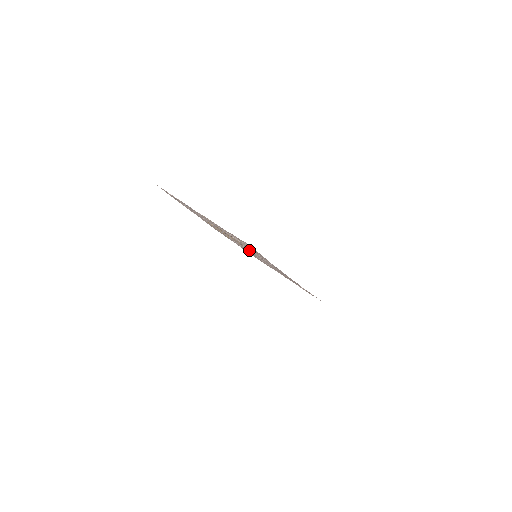
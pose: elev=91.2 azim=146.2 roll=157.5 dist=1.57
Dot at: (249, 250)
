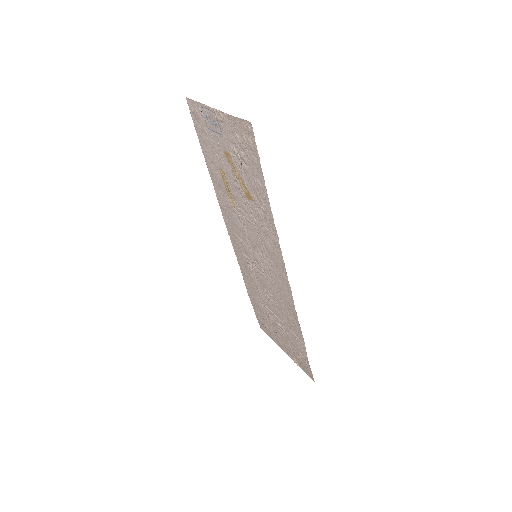
Dot at: (250, 206)
